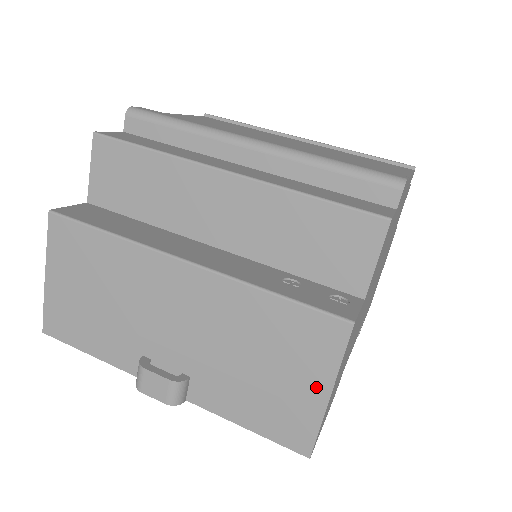
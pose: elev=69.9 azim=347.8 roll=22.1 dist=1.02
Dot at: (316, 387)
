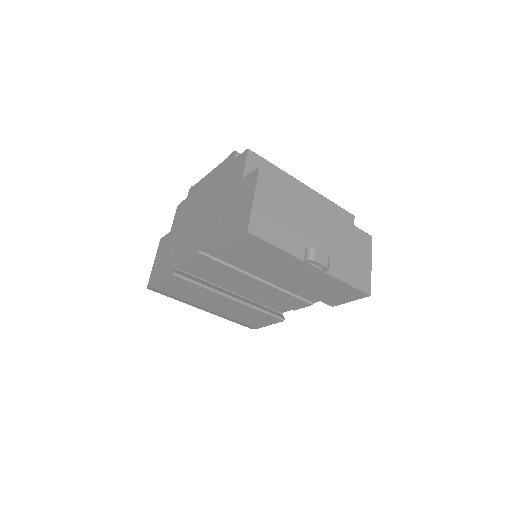
Dot at: (367, 261)
